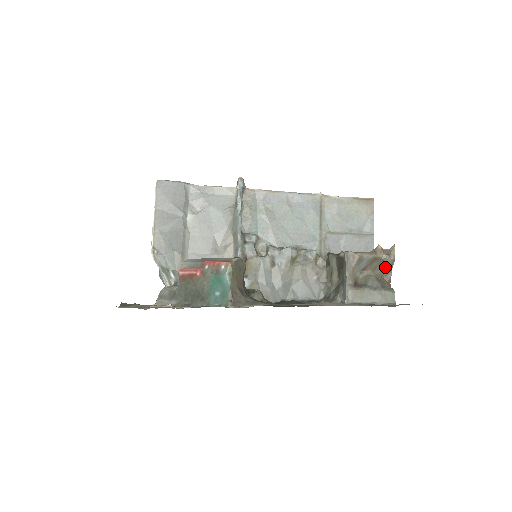
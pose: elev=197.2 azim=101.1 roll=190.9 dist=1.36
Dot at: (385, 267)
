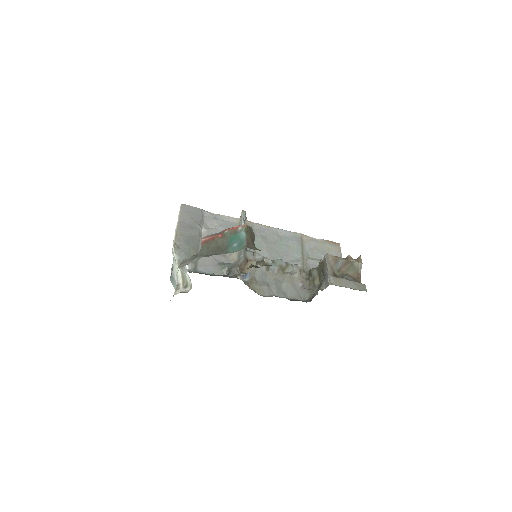
Dot at: (355, 270)
